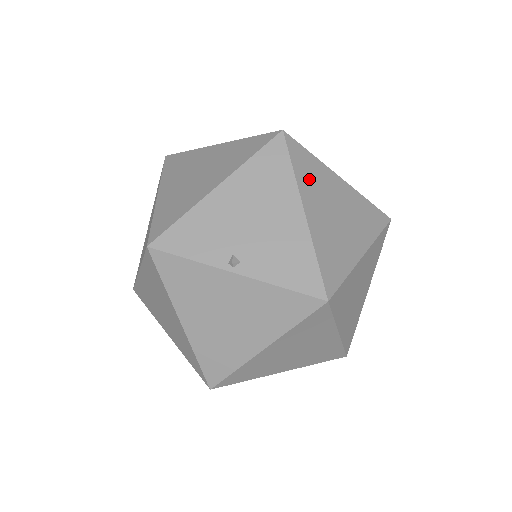
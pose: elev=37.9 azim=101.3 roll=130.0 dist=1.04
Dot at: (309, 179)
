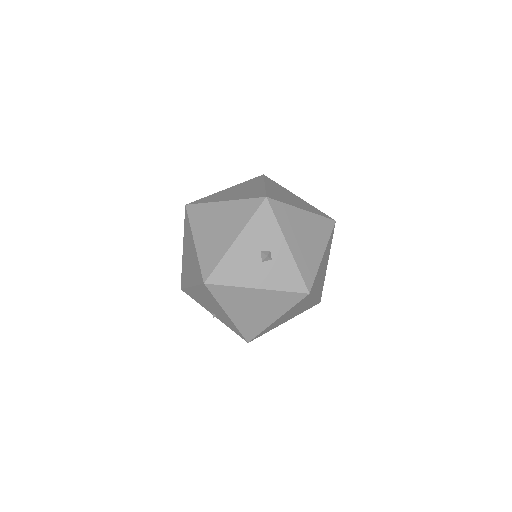
Dot at: occluded
